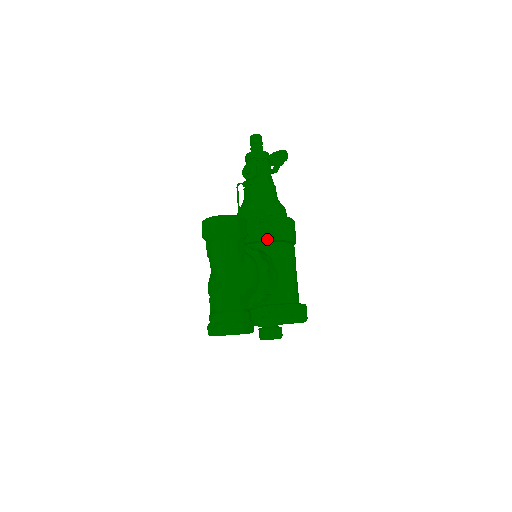
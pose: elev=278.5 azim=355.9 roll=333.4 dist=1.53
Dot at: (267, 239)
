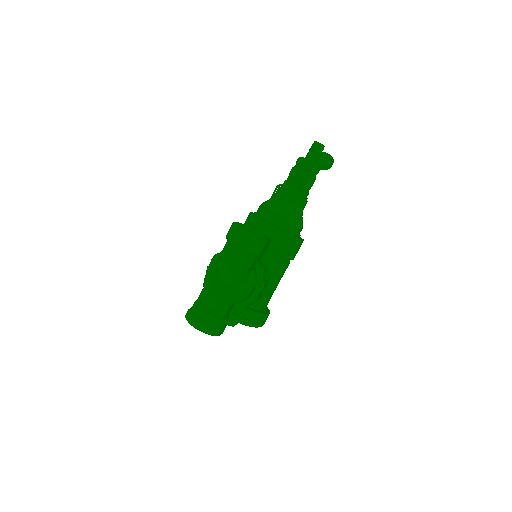
Dot at: (275, 252)
